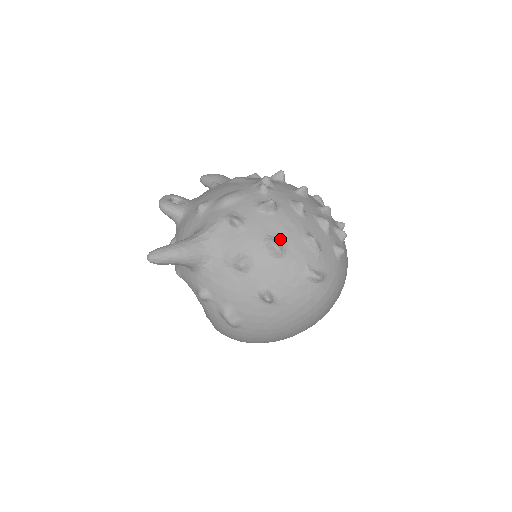
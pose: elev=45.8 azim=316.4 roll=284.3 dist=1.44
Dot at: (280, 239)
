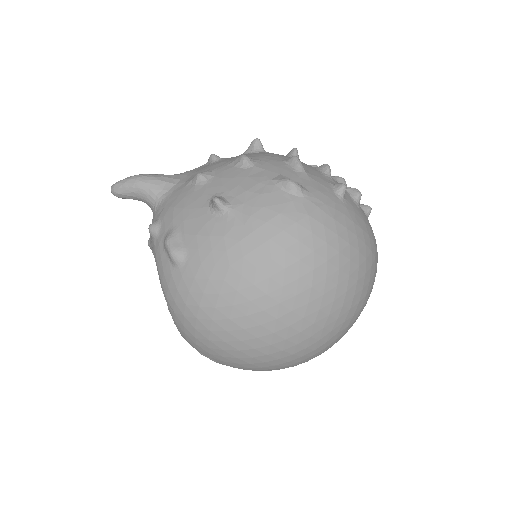
Dot at: (253, 158)
